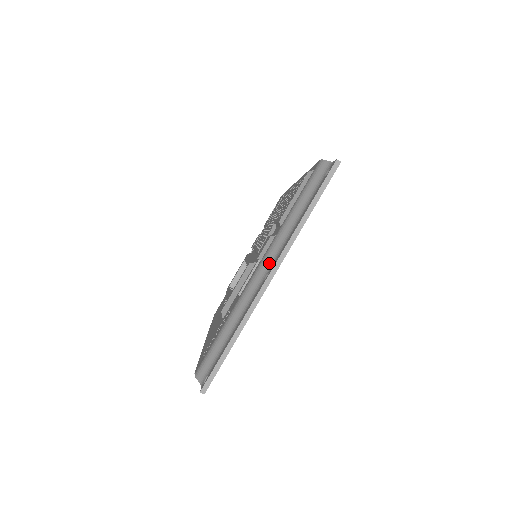
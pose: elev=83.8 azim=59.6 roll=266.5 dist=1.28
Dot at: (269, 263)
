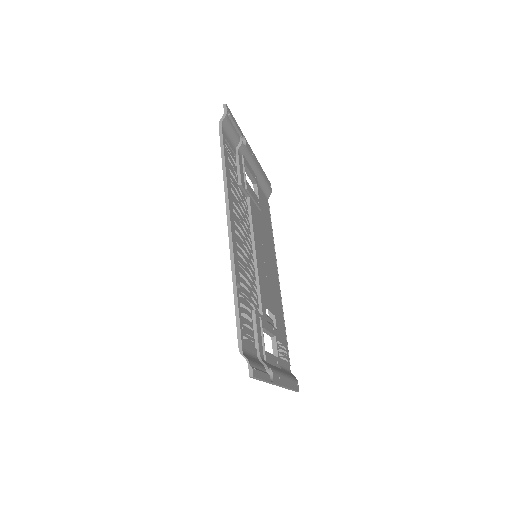
Dot at: occluded
